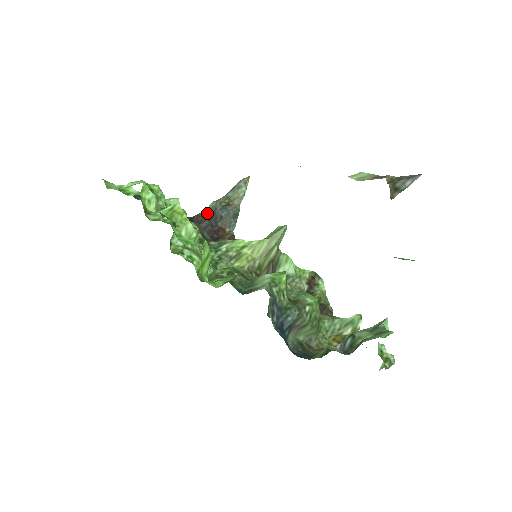
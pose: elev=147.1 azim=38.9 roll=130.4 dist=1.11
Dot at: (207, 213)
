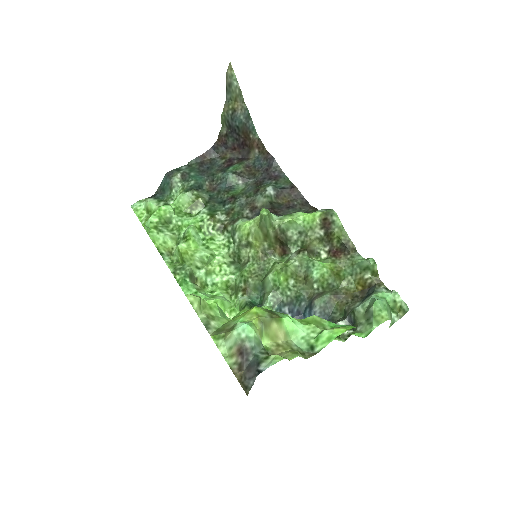
Dot at: (225, 129)
